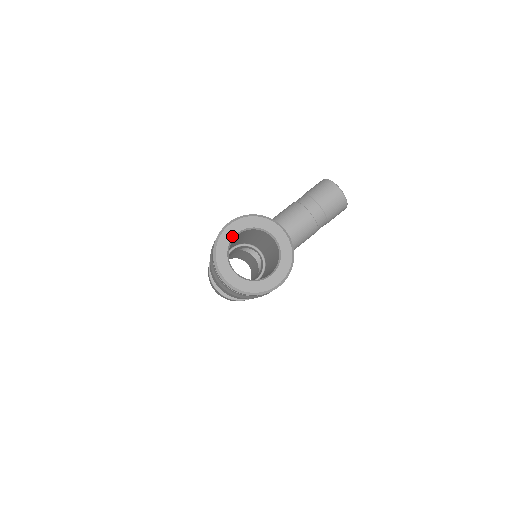
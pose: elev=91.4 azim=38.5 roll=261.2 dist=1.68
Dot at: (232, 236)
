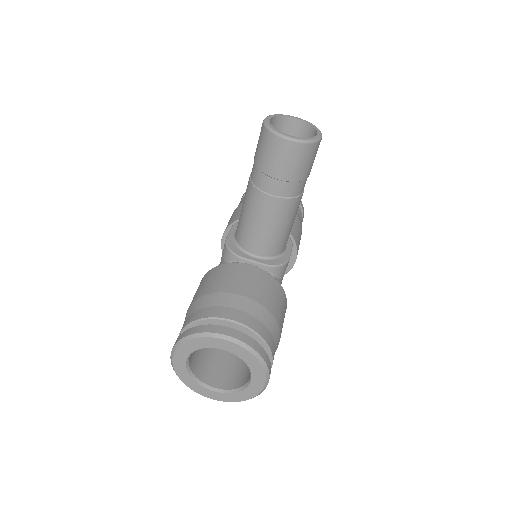
Dot at: (184, 366)
